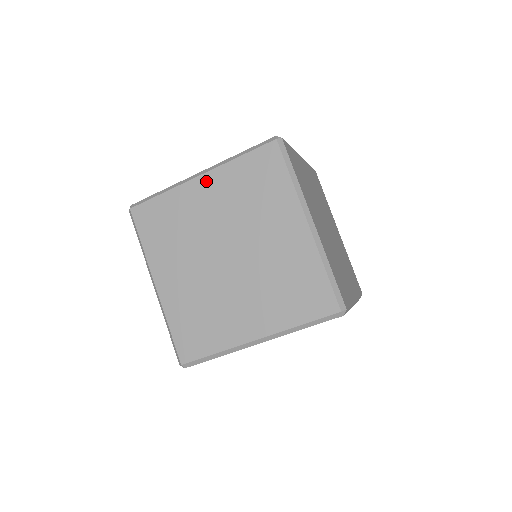
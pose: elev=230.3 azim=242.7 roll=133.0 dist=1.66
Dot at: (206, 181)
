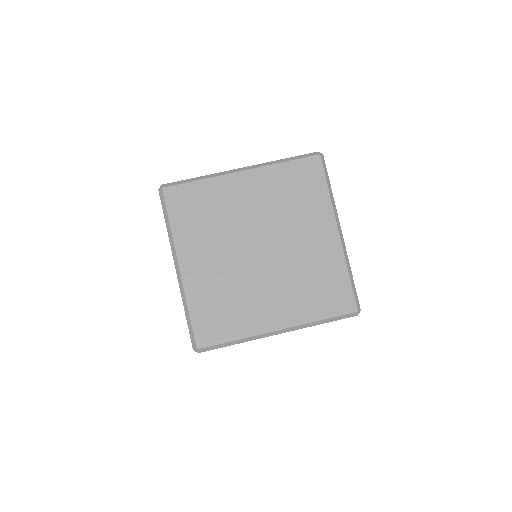
Dot at: occluded
